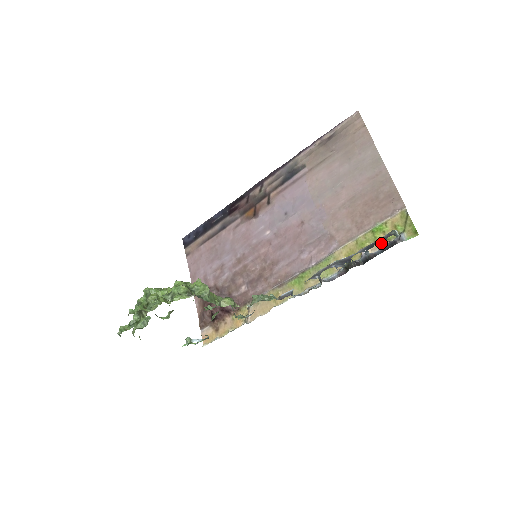
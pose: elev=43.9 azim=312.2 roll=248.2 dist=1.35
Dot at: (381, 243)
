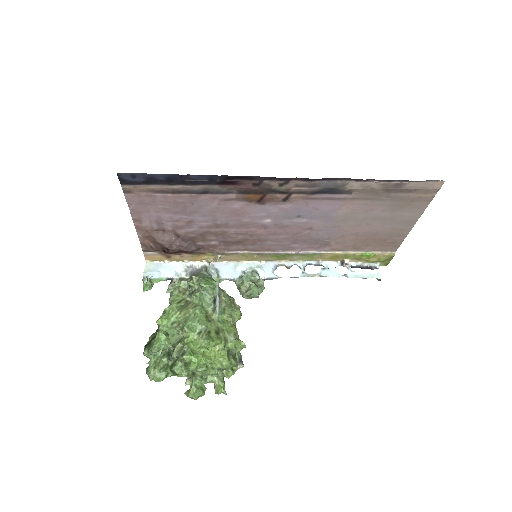
Dot at: (361, 261)
